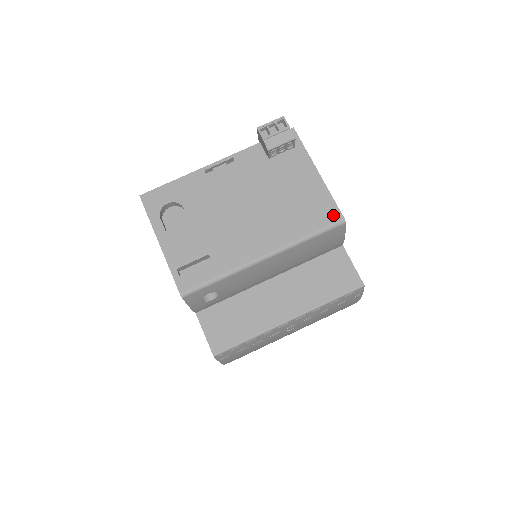
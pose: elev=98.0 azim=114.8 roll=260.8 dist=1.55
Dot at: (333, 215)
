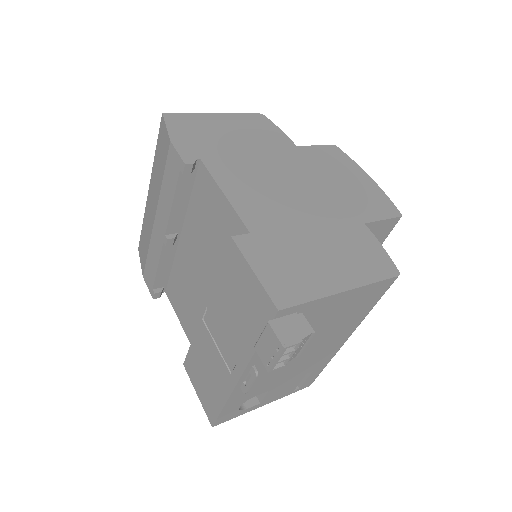
Dot at: (386, 285)
